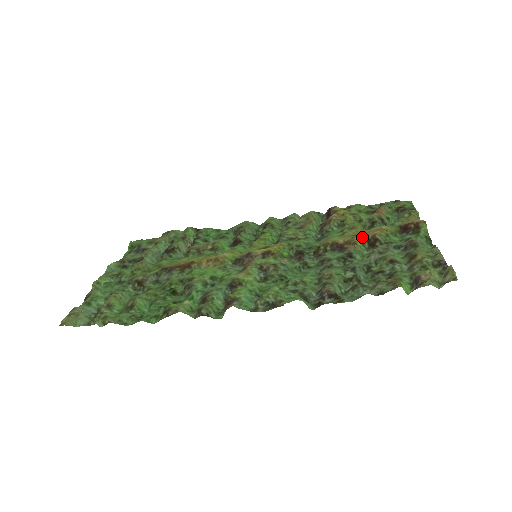
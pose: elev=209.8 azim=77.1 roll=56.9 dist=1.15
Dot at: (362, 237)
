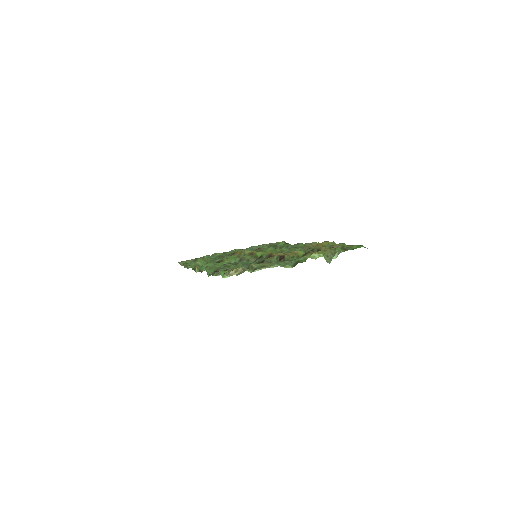
Dot at: (280, 254)
